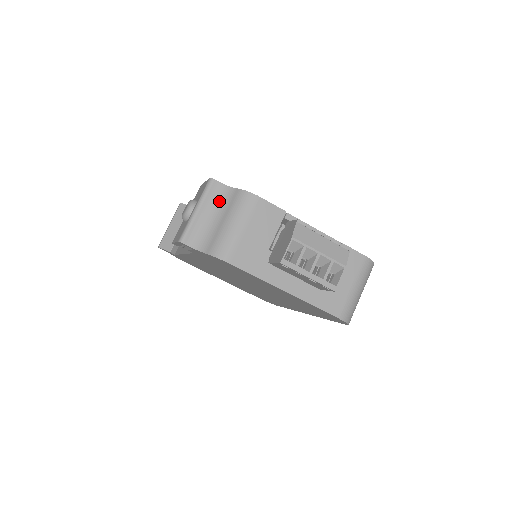
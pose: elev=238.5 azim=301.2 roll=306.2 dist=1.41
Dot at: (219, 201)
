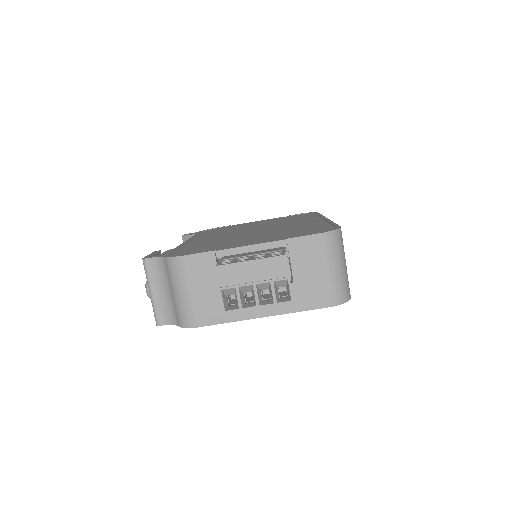
Dot at: (161, 274)
